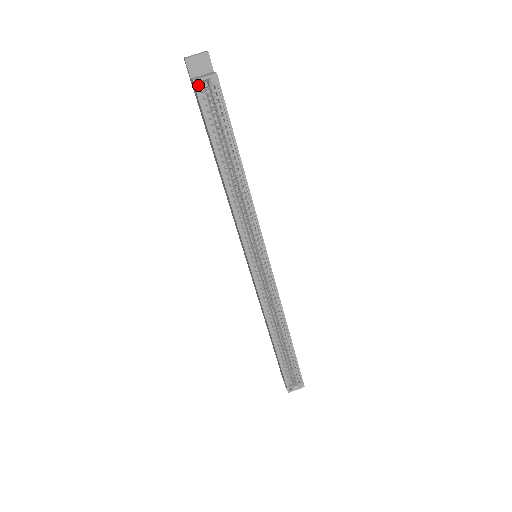
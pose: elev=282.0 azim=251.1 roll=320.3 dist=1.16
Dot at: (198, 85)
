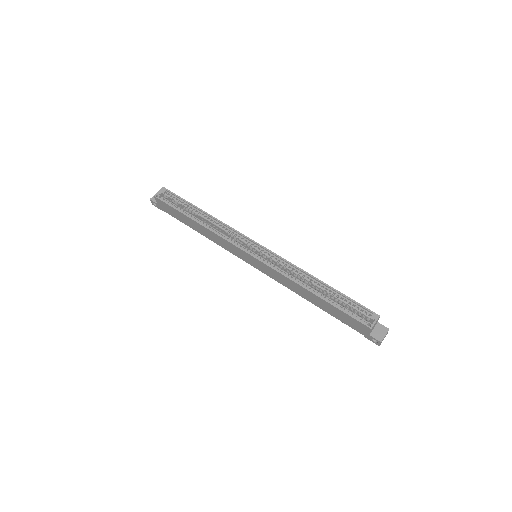
Dot at: occluded
